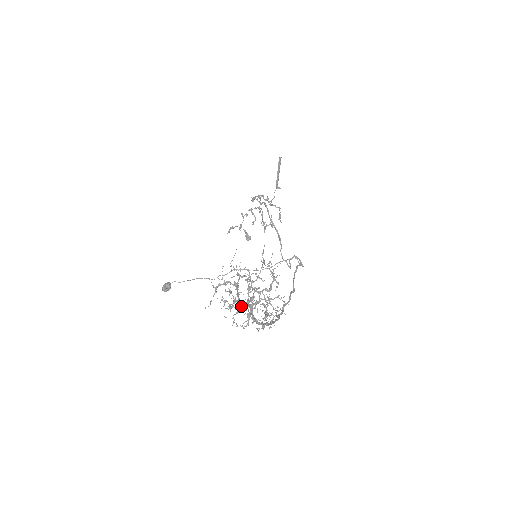
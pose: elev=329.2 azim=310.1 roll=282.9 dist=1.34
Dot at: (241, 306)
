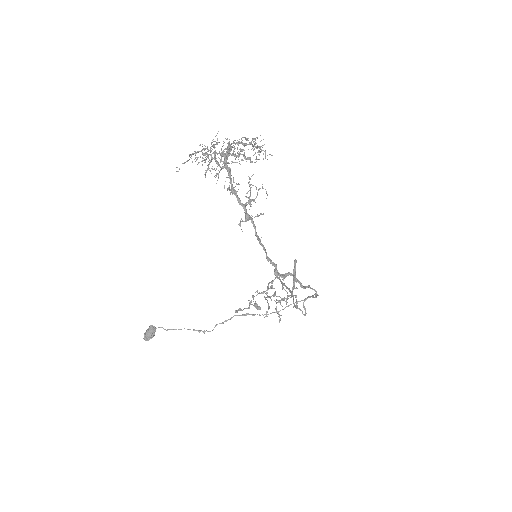
Dot at: occluded
